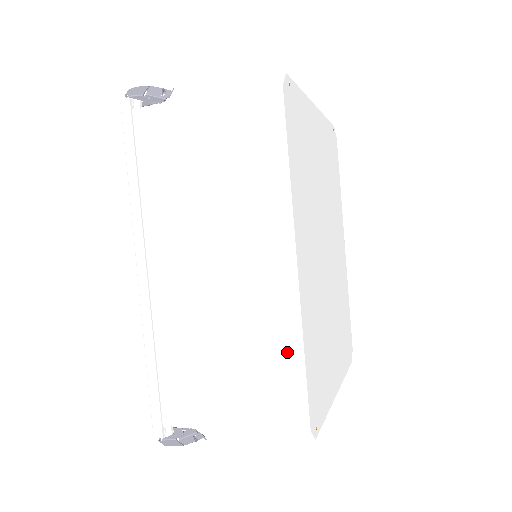
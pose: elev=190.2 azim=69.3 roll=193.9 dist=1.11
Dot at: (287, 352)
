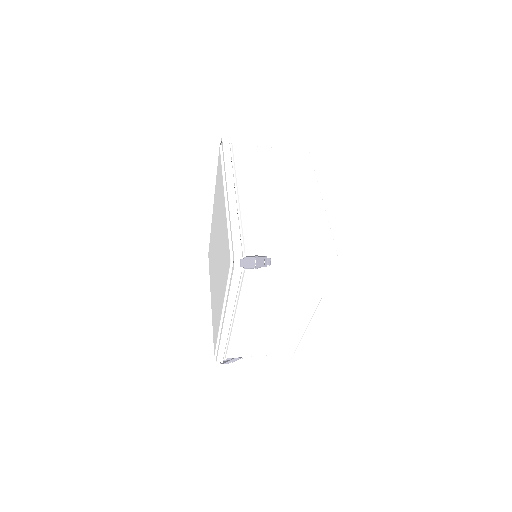
Dot at: (295, 338)
